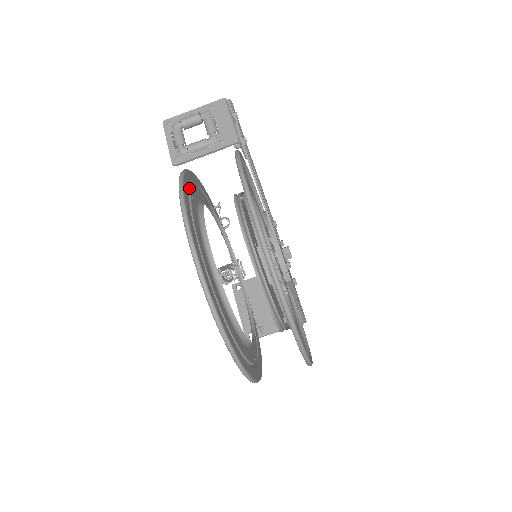
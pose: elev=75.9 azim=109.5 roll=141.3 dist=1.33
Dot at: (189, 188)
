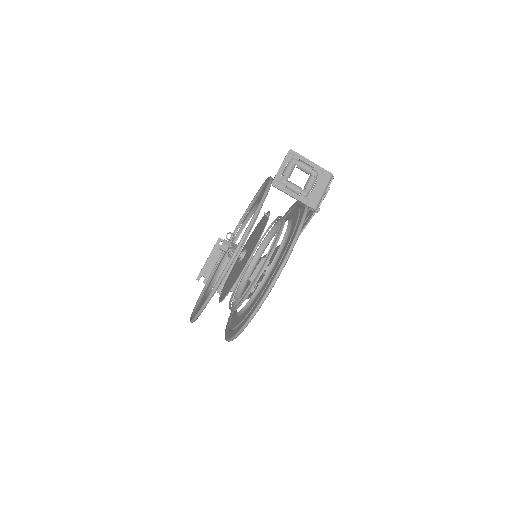
Dot at: occluded
